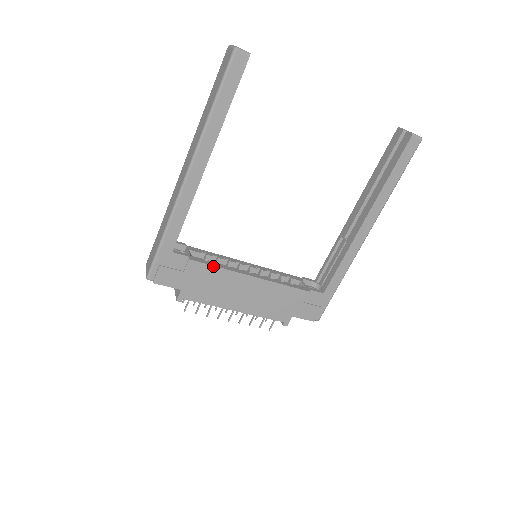
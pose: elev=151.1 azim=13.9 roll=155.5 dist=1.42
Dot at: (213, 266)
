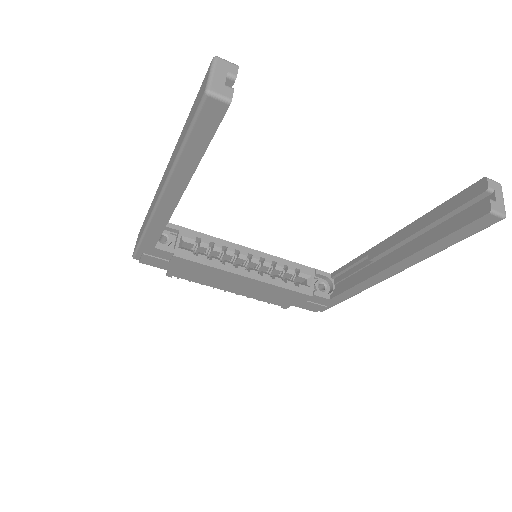
Dot at: (201, 264)
